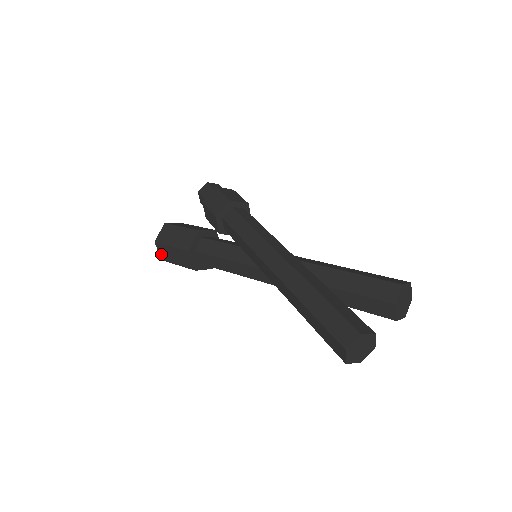
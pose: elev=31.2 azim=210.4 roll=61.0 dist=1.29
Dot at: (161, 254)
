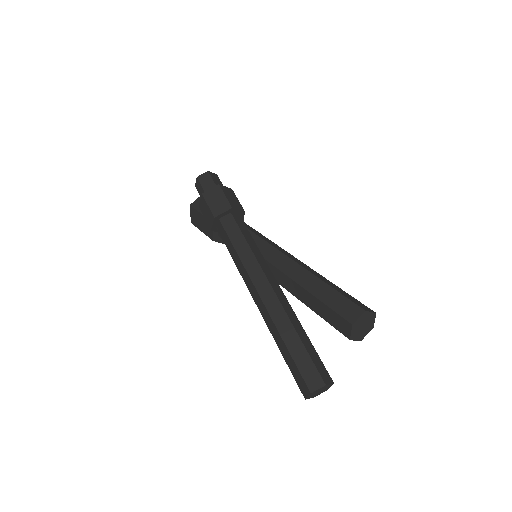
Dot at: occluded
